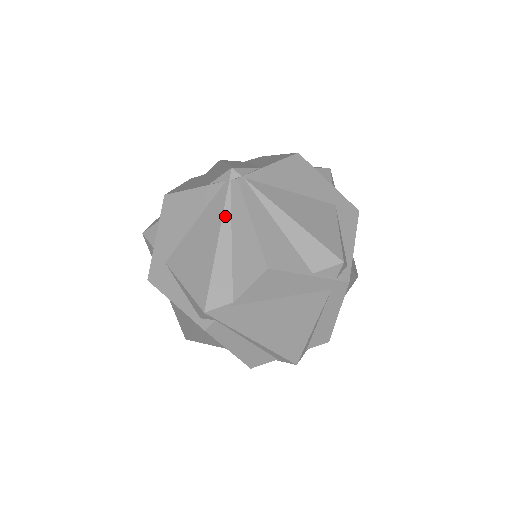
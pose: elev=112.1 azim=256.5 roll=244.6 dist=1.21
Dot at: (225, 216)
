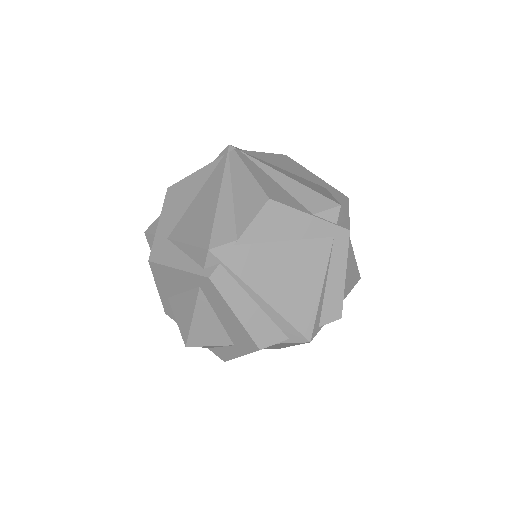
Dot at: (225, 176)
